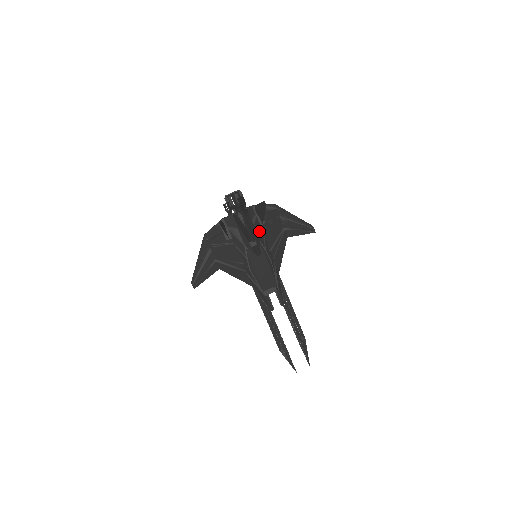
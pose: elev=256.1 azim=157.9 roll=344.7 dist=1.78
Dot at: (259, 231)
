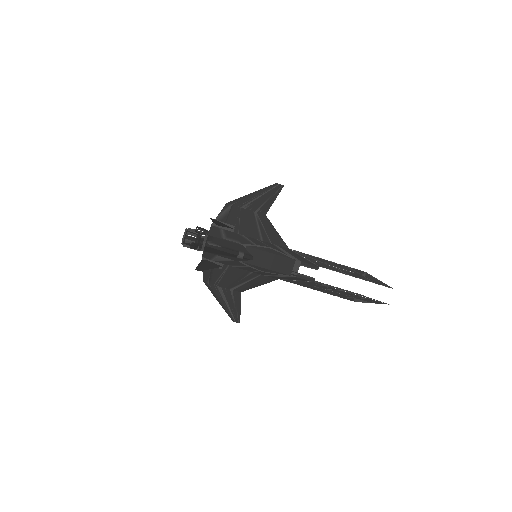
Dot at: (236, 238)
